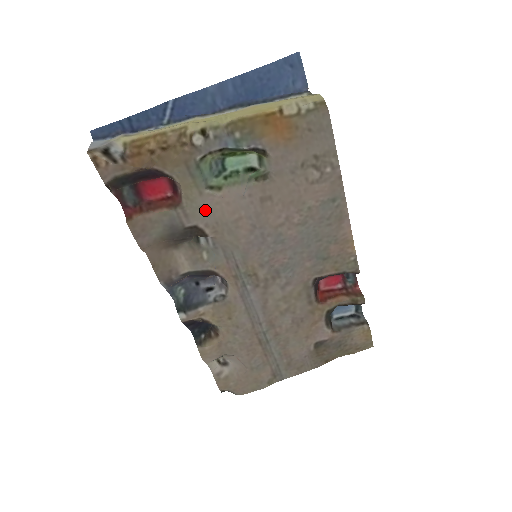
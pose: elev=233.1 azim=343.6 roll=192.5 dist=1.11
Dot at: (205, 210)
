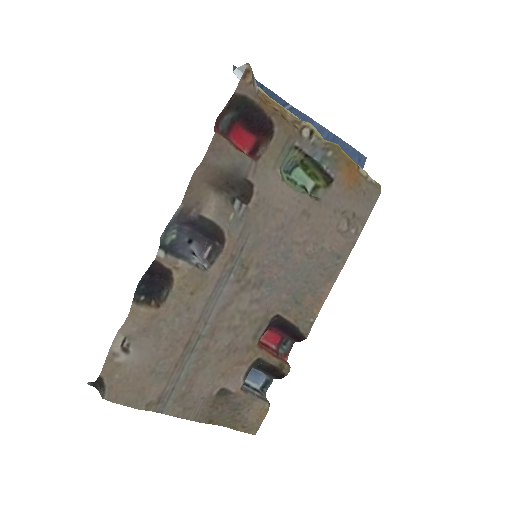
Dot at: (266, 182)
